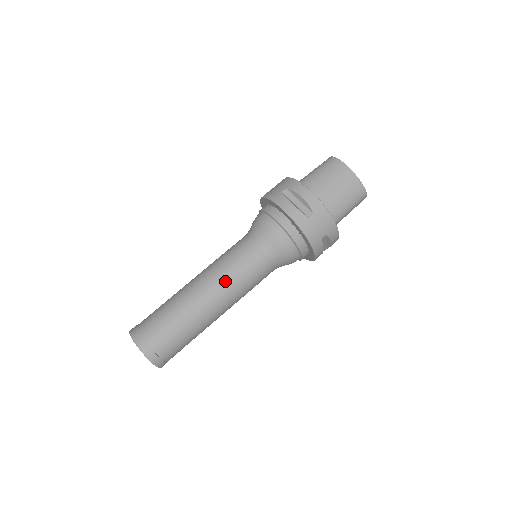
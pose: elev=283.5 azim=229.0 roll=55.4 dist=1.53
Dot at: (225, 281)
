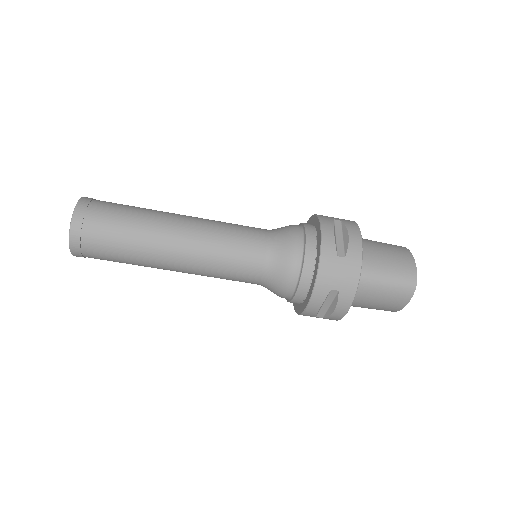
Dot at: (201, 274)
